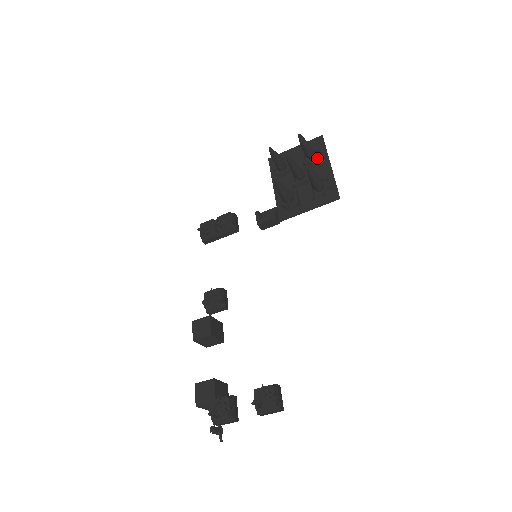
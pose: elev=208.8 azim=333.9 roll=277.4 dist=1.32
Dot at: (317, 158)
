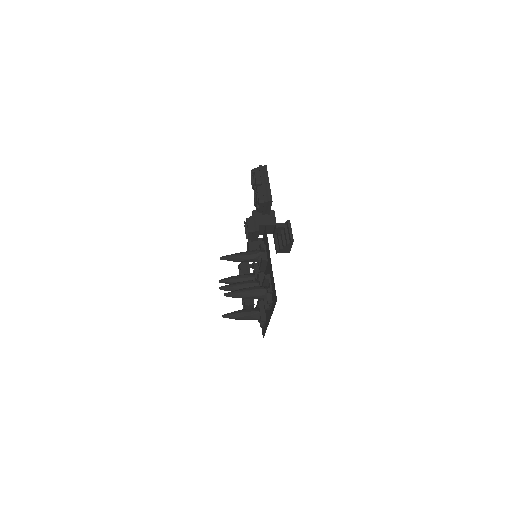
Dot at: occluded
